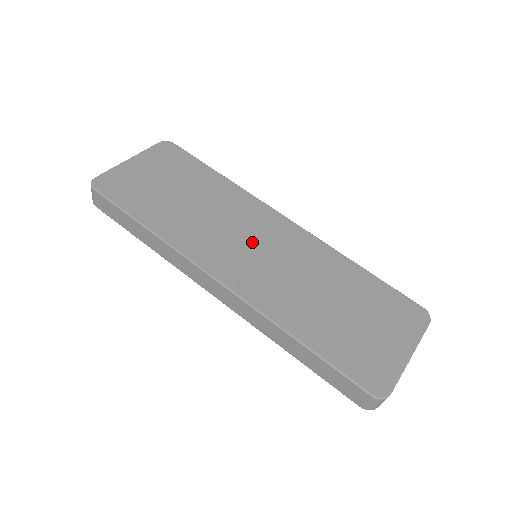
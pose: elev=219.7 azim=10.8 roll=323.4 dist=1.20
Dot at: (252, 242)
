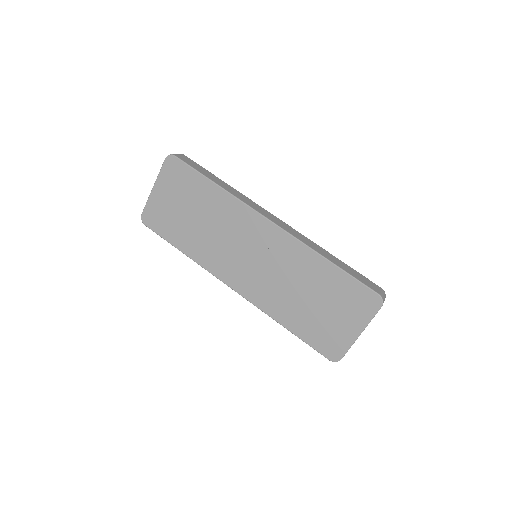
Dot at: (248, 253)
